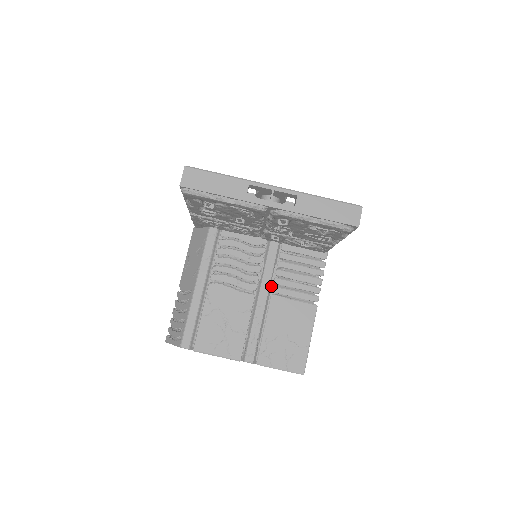
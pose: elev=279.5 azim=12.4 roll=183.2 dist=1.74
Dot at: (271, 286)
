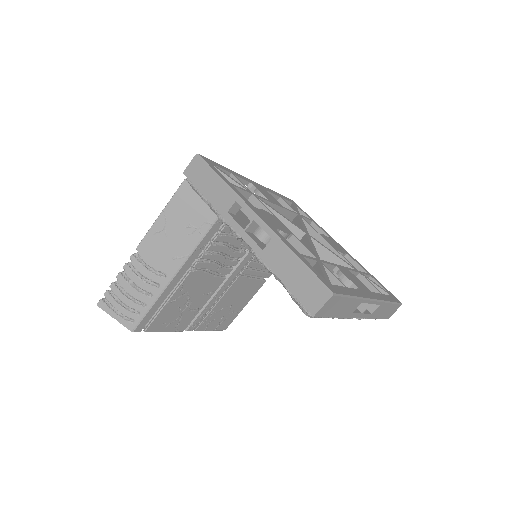
Dot at: occluded
